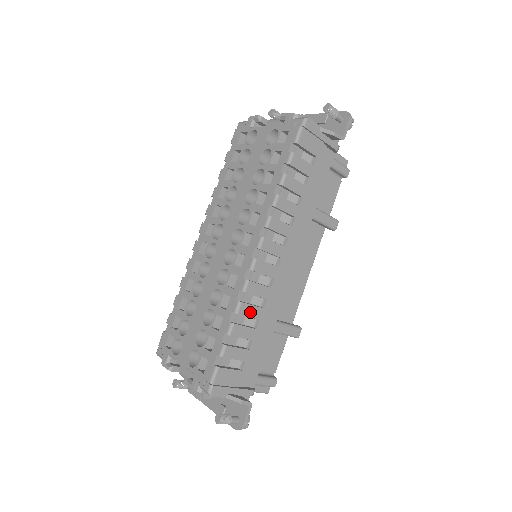
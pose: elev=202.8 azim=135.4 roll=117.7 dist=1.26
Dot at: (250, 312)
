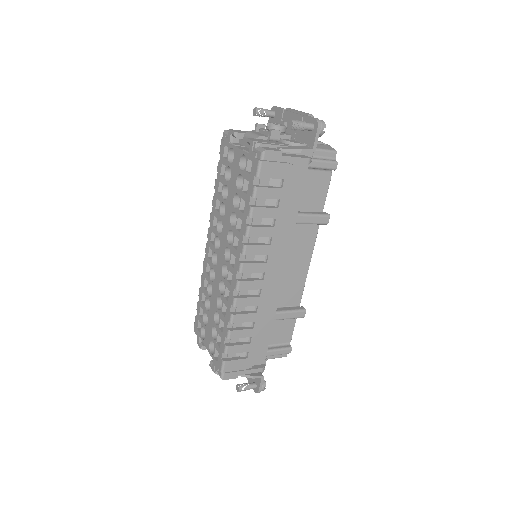
Dot at: (244, 319)
